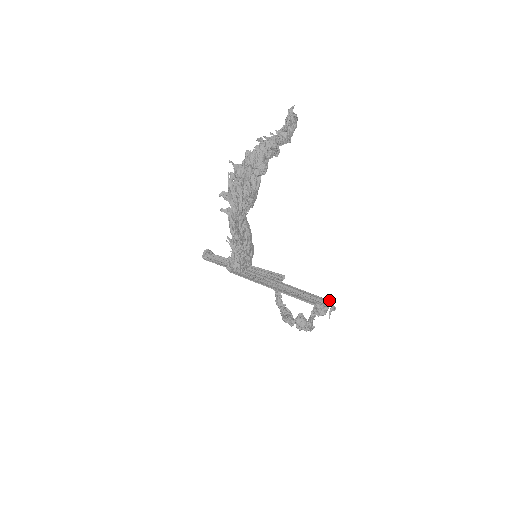
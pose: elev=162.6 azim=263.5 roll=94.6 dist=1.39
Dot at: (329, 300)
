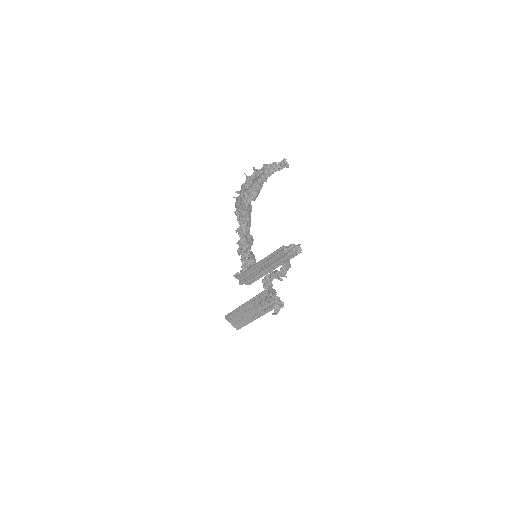
Dot at: occluded
